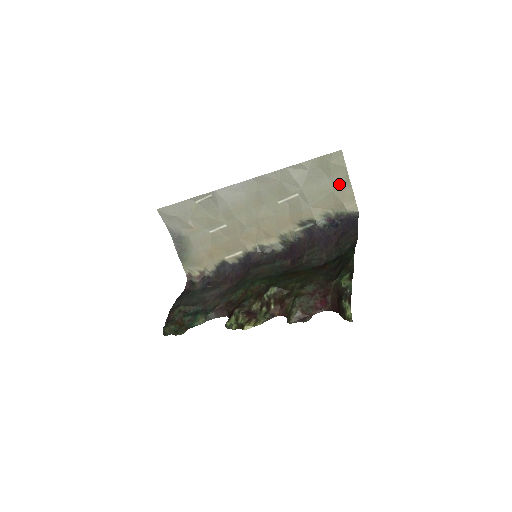
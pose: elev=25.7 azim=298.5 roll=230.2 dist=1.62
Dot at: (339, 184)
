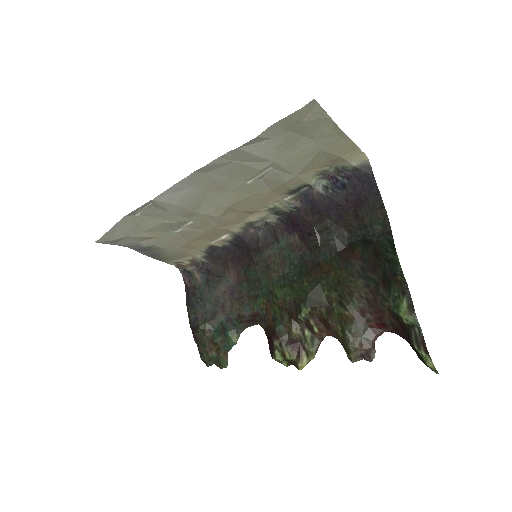
Dot at: (327, 140)
